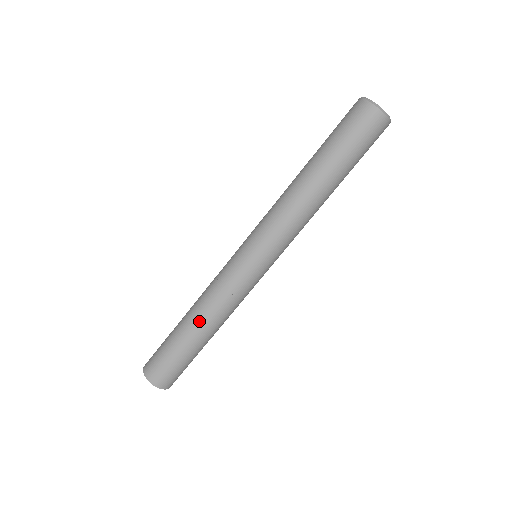
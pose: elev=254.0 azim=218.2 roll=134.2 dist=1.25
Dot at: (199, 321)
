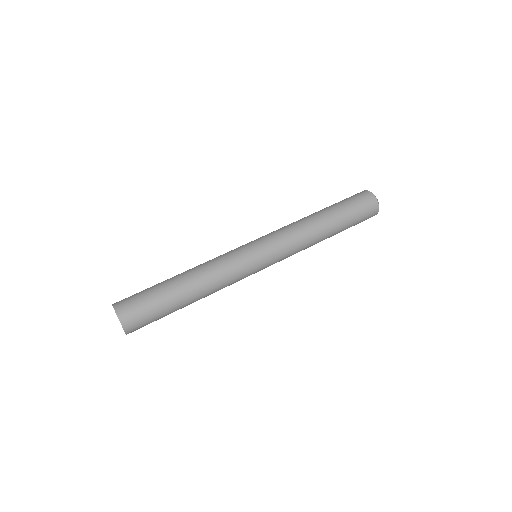
Dot at: (187, 272)
